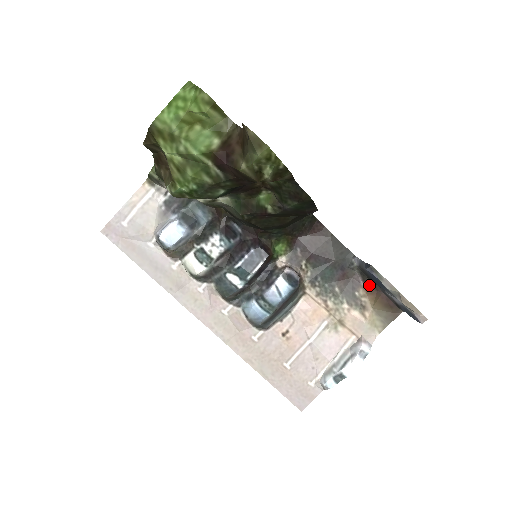
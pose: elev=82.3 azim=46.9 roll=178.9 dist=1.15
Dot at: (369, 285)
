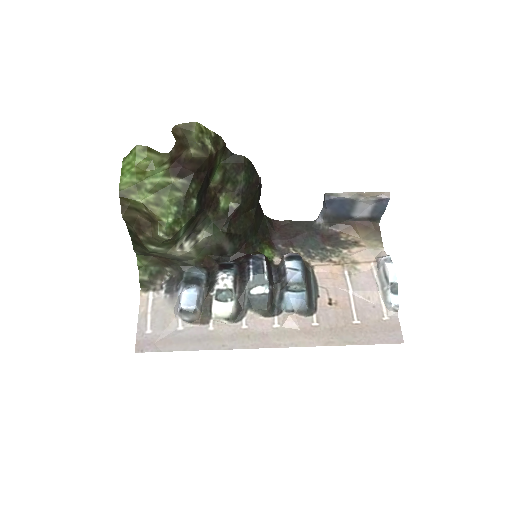
Dot at: (343, 227)
